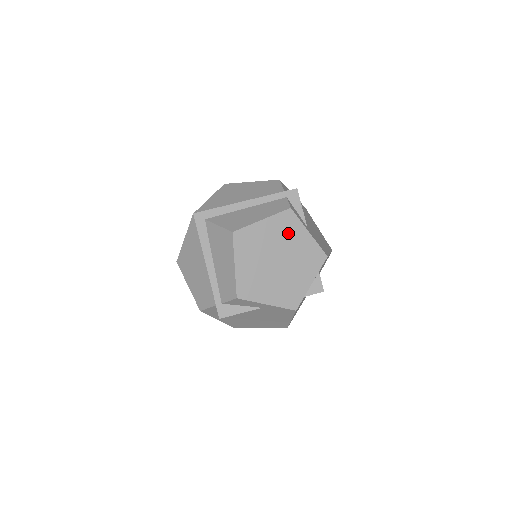
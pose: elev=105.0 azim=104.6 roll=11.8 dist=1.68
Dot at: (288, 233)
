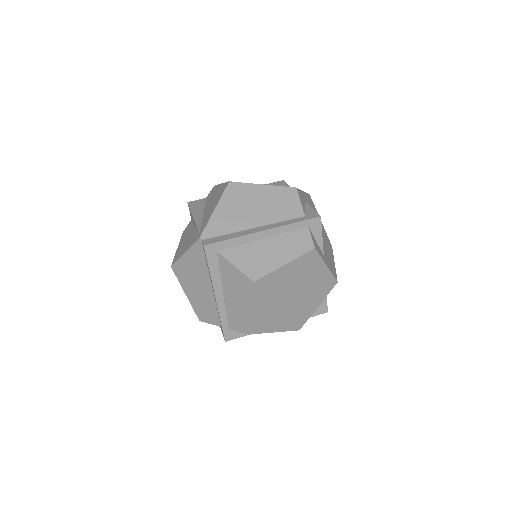
Dot at: (307, 271)
